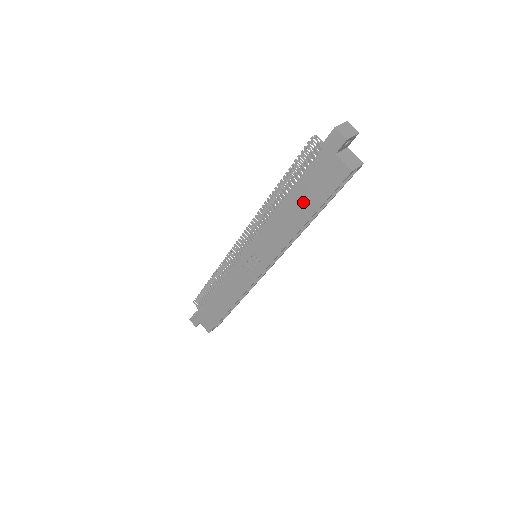
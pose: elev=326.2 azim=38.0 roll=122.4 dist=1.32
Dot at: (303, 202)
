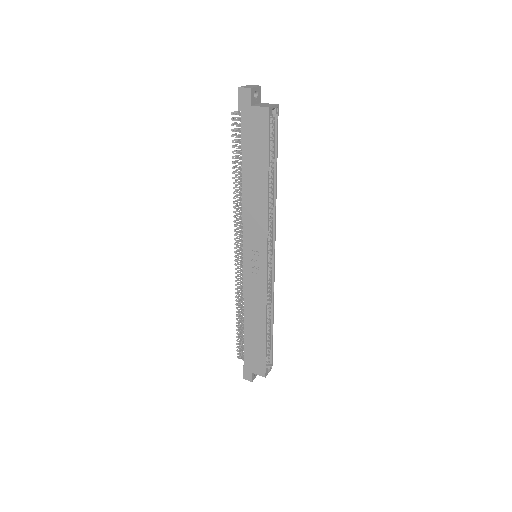
Dot at: (255, 166)
